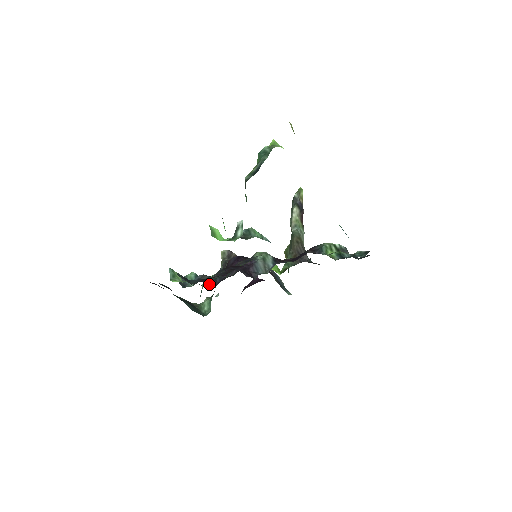
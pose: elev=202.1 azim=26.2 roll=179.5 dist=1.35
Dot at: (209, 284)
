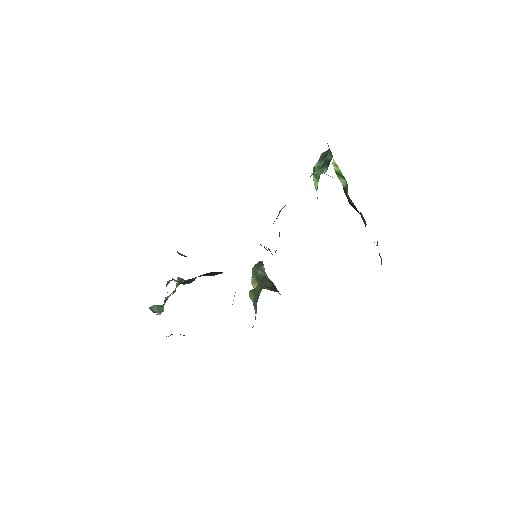
Dot at: occluded
